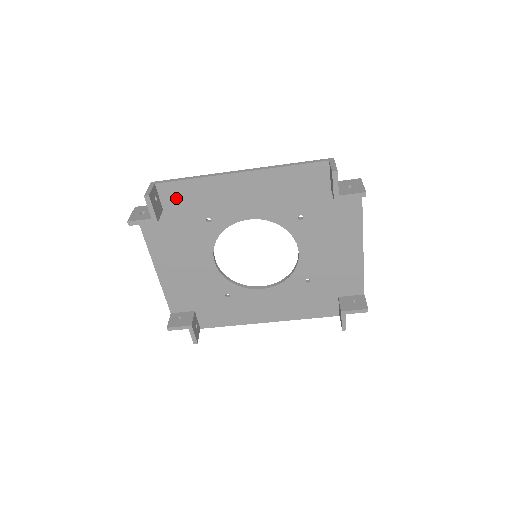
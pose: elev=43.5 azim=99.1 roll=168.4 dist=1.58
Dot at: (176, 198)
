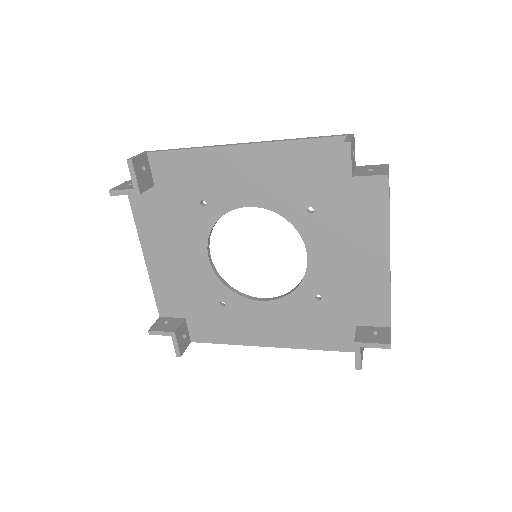
Dot at: (168, 172)
